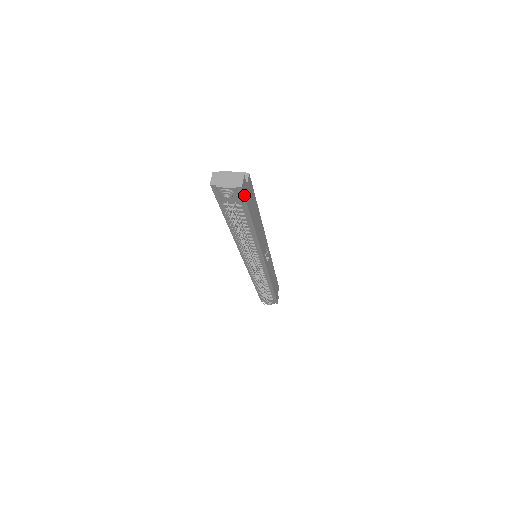
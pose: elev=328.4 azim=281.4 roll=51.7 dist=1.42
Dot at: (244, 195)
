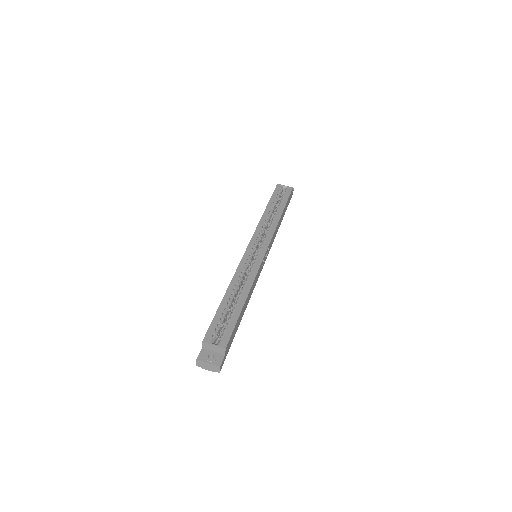
Dot at: (223, 363)
